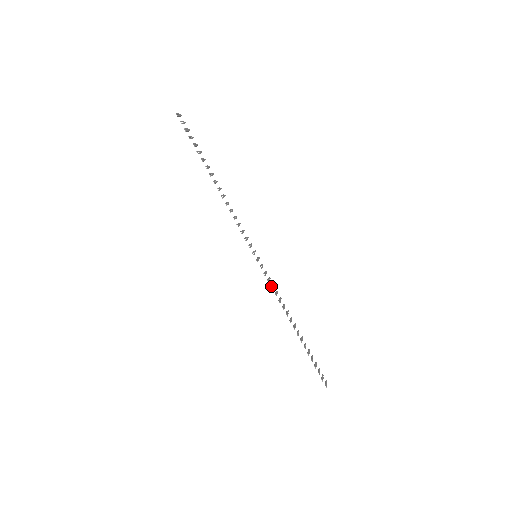
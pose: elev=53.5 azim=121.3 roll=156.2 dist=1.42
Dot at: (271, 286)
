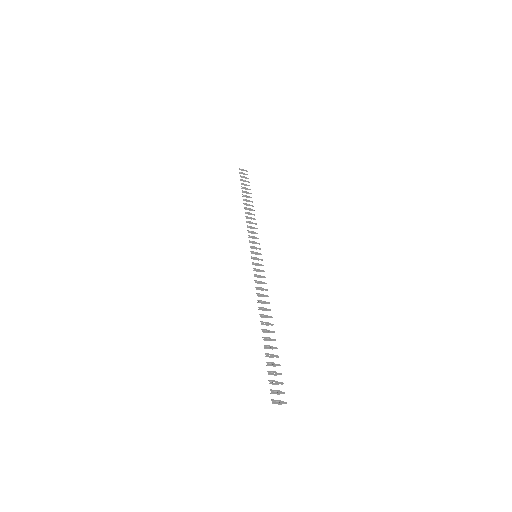
Dot at: (256, 280)
